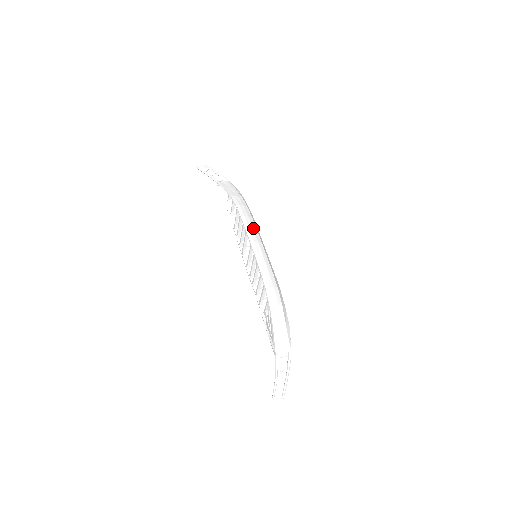
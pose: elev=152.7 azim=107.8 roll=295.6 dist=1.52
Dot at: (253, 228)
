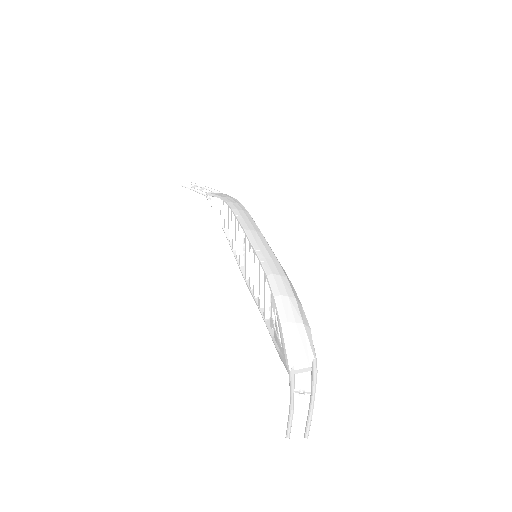
Dot at: (249, 219)
